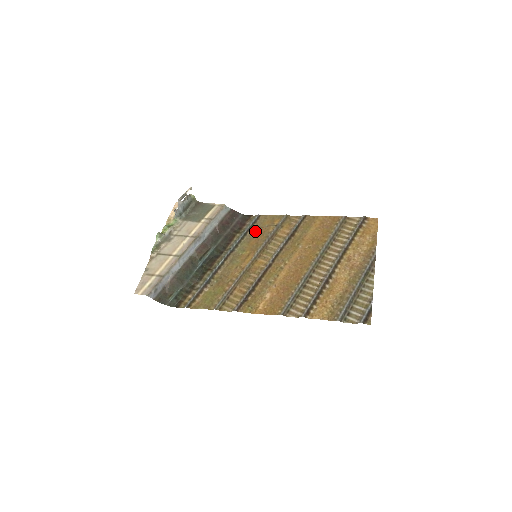
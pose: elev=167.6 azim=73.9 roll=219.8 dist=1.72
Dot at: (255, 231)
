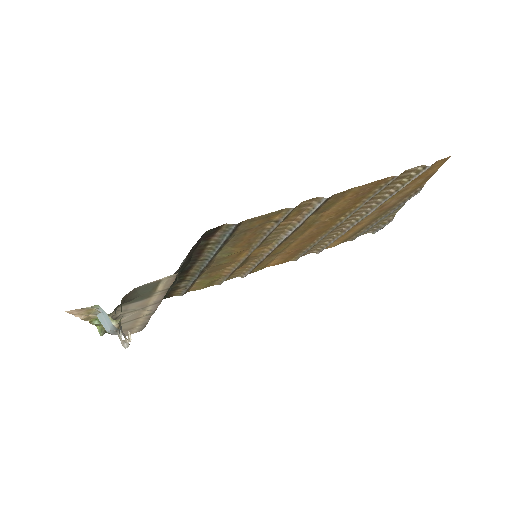
Dot at: (239, 237)
